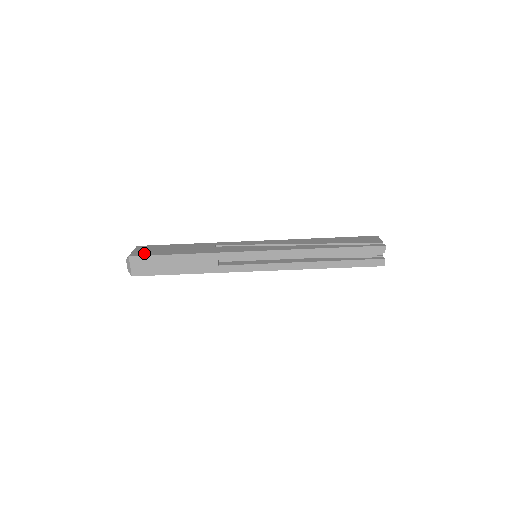
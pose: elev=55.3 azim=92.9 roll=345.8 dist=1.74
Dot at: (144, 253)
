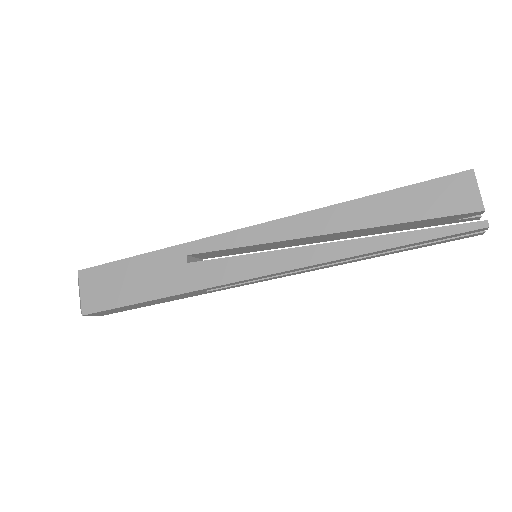
Dot at: (97, 302)
